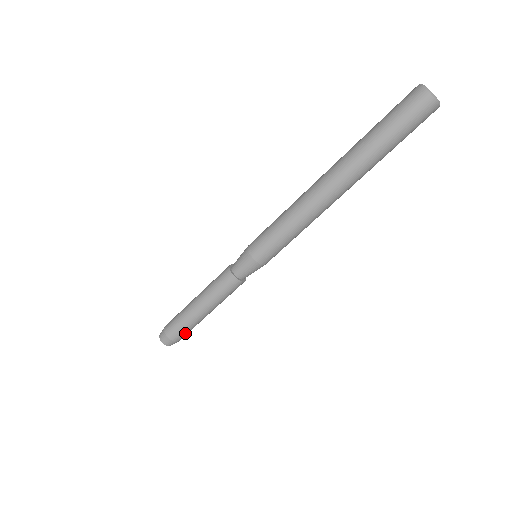
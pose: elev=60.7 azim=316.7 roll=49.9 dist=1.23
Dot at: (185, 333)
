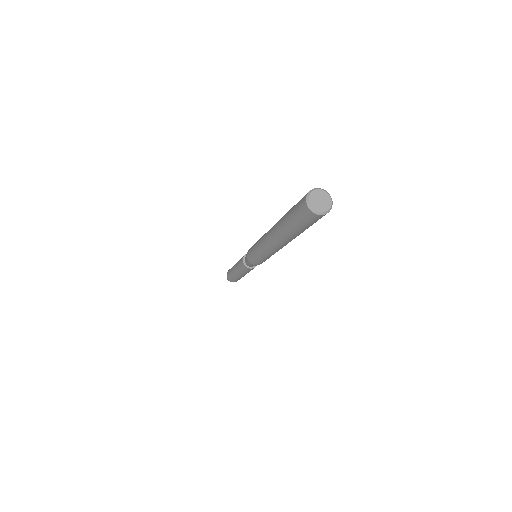
Dot at: occluded
